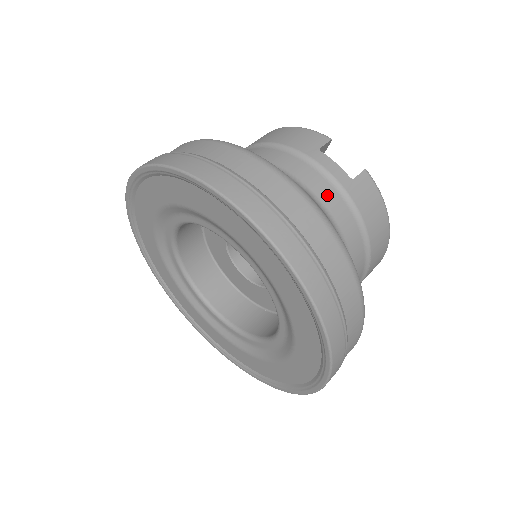
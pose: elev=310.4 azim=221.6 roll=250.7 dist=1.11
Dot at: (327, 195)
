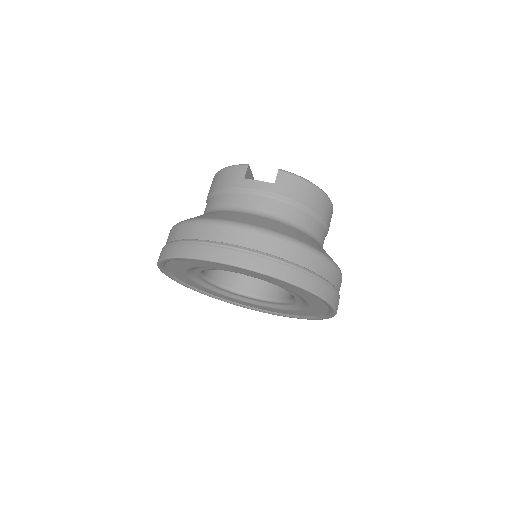
Dot at: (265, 205)
